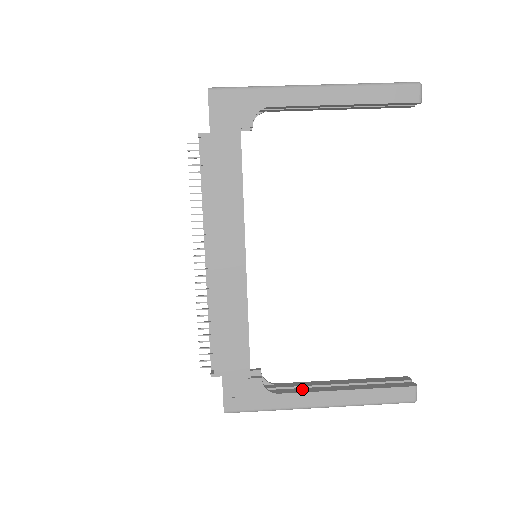
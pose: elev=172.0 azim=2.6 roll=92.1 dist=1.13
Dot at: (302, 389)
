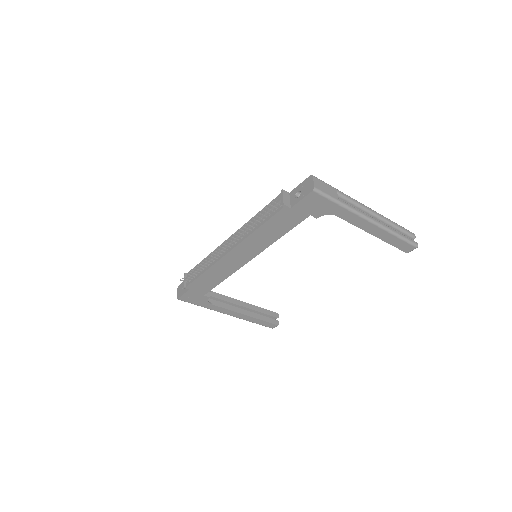
Dot at: (225, 305)
